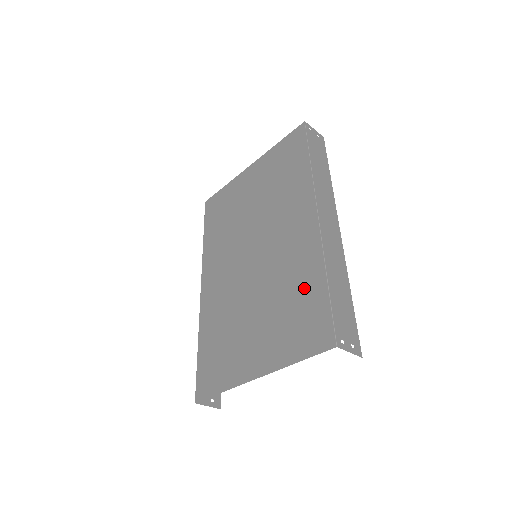
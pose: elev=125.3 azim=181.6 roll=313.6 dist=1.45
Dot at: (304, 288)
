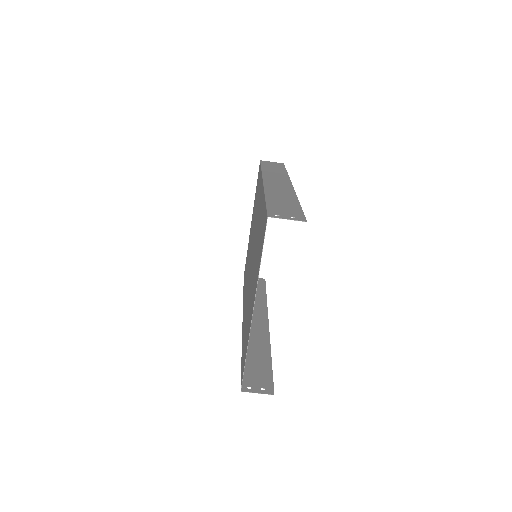
Dot at: (261, 222)
